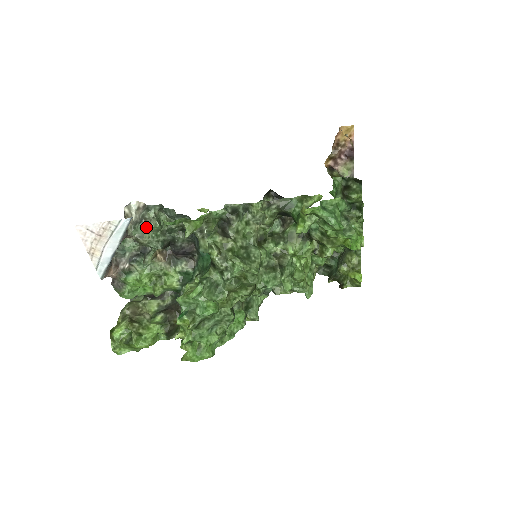
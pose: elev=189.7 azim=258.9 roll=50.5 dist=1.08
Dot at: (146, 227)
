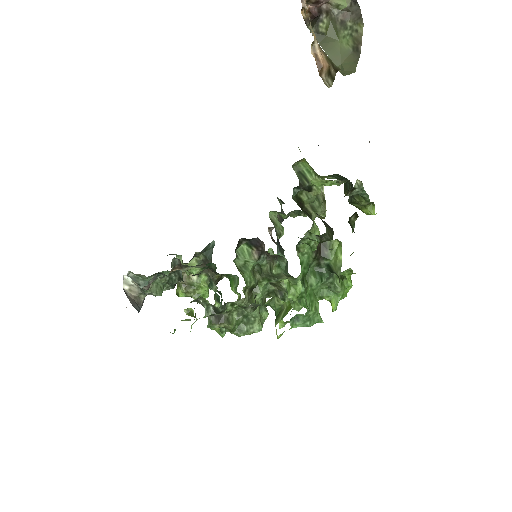
Dot at: (152, 294)
